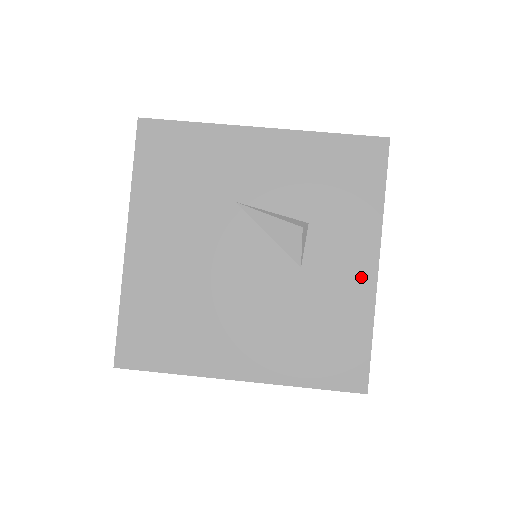
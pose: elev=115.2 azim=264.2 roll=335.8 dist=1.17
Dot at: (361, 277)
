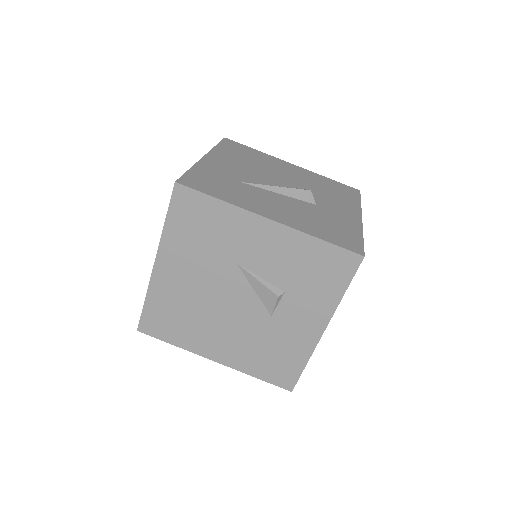
Dot at: (310, 334)
